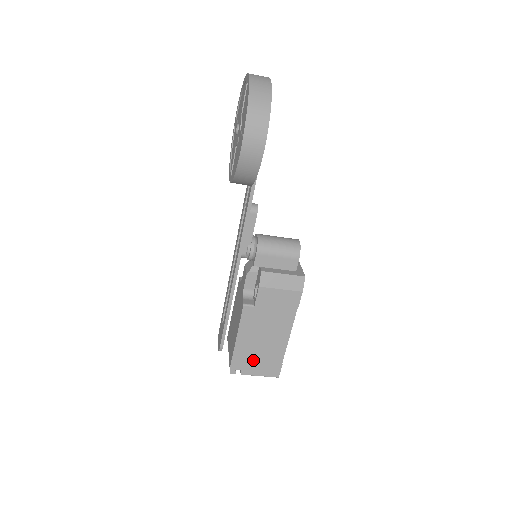
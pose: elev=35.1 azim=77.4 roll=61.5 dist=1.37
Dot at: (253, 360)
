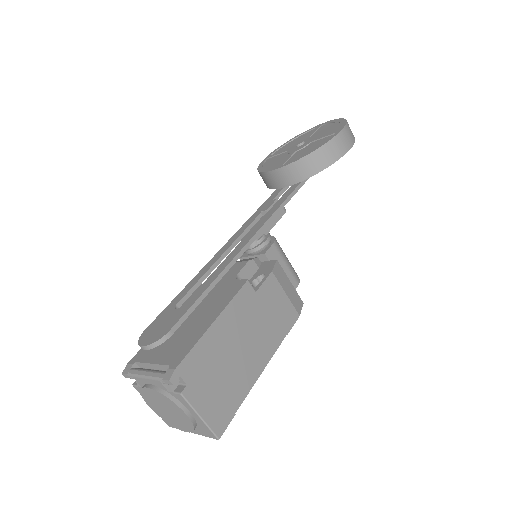
Dot at: (210, 377)
